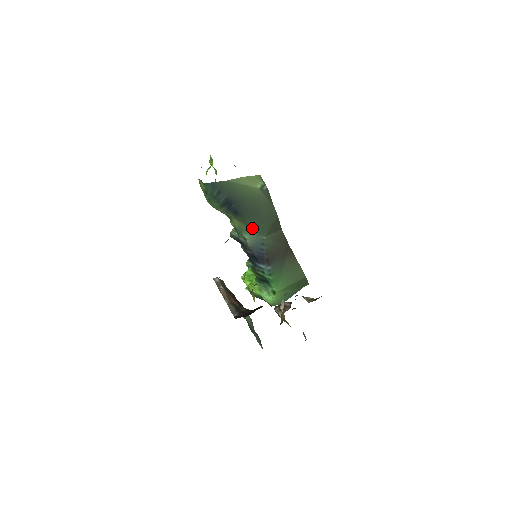
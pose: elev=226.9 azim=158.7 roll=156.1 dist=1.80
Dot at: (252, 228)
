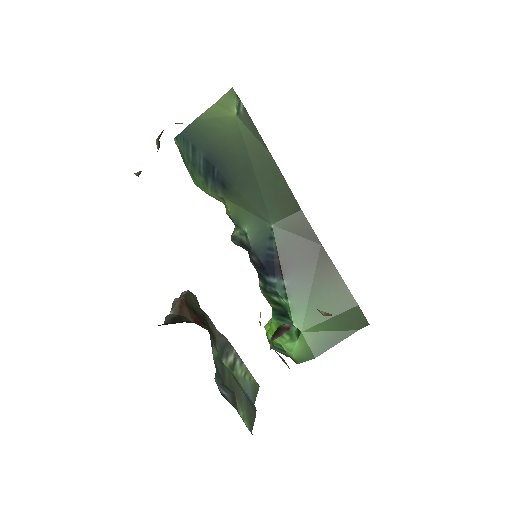
Dot at: (252, 210)
